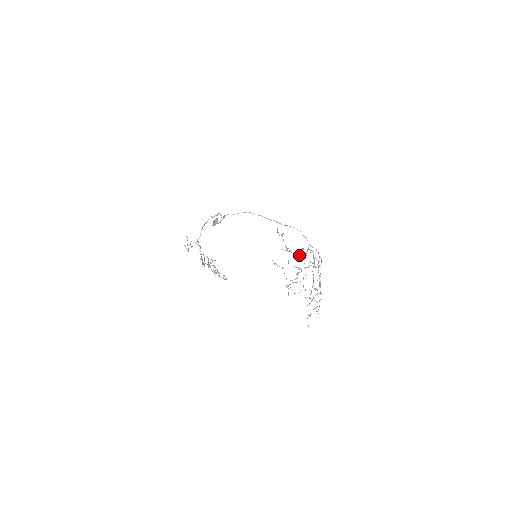
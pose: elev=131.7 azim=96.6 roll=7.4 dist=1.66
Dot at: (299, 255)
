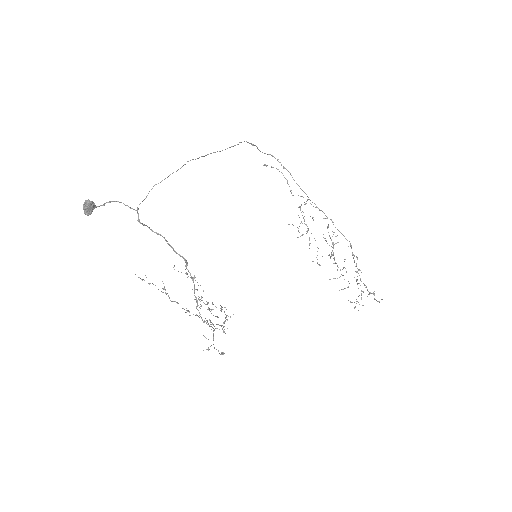
Dot at: (361, 272)
